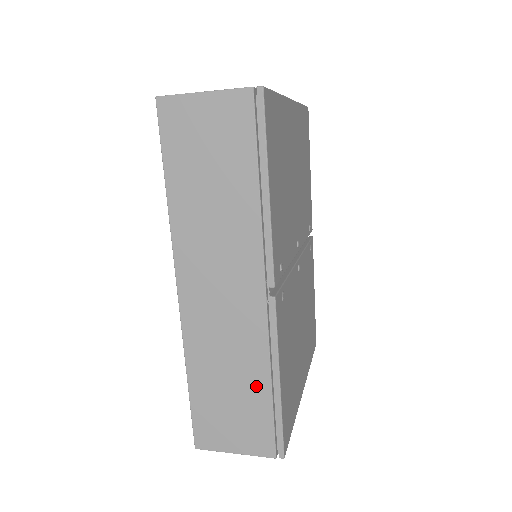
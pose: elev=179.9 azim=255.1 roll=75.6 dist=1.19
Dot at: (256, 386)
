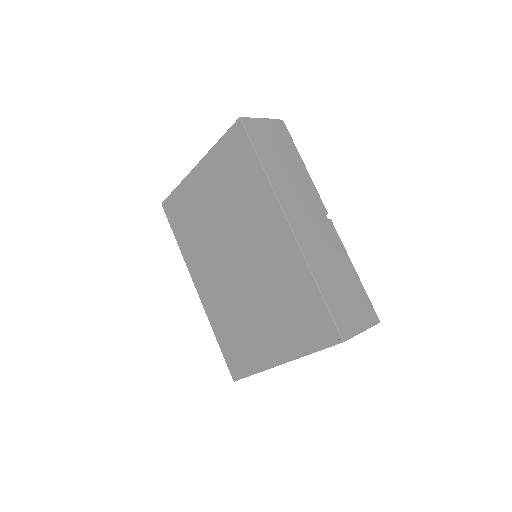
Dot at: (348, 276)
